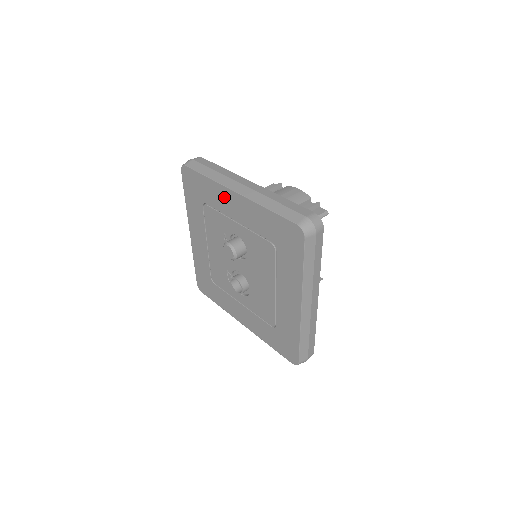
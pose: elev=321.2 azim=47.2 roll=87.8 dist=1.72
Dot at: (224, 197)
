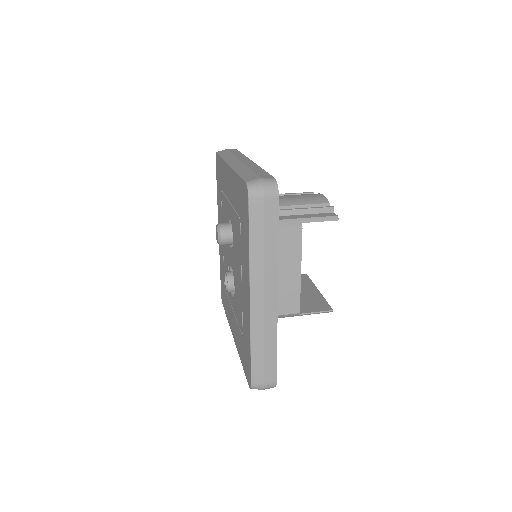
Dot at: (226, 175)
